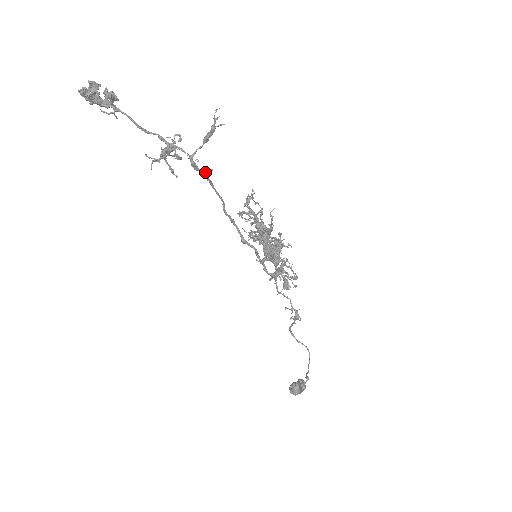
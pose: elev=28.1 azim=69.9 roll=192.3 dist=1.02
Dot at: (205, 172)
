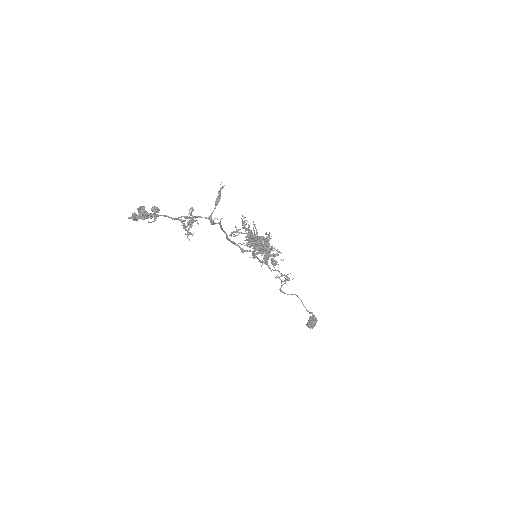
Dot at: (219, 223)
